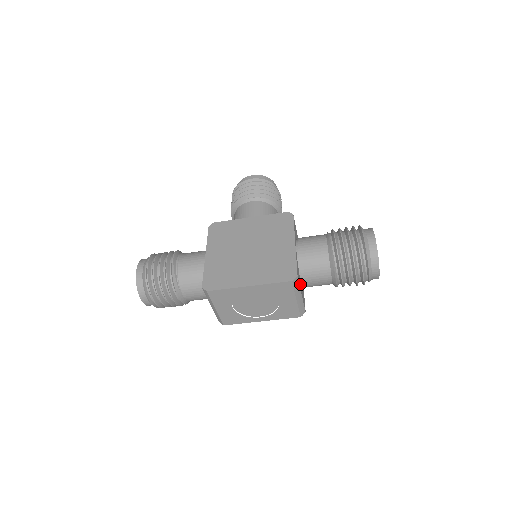
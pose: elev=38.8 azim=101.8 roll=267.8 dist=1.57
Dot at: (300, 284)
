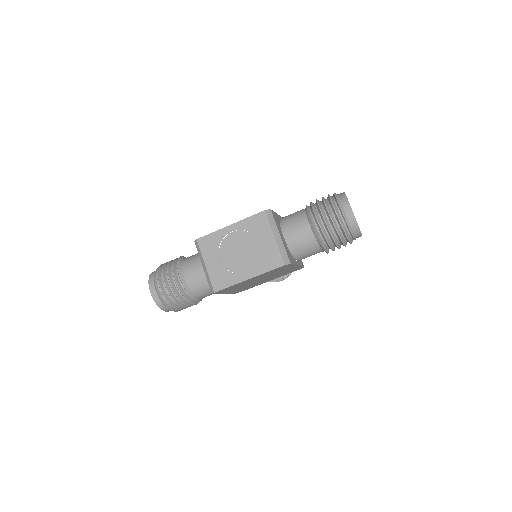
Dot at: (280, 231)
